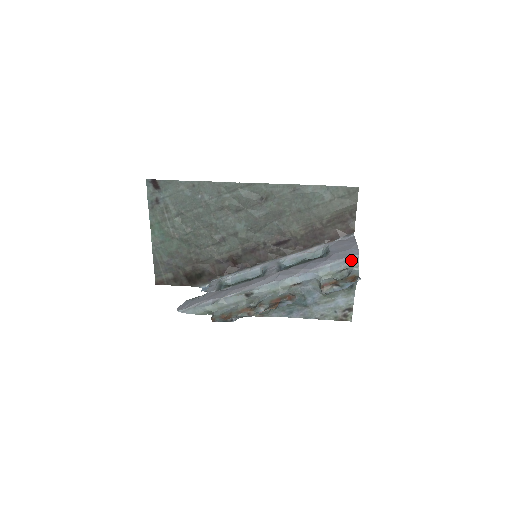
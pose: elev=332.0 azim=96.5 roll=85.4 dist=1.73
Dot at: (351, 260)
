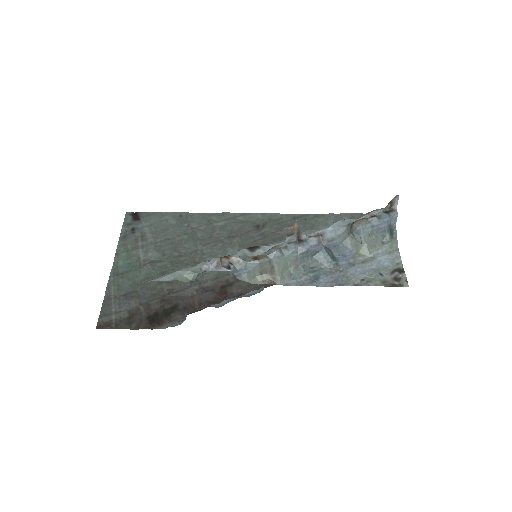
Dot at: occluded
